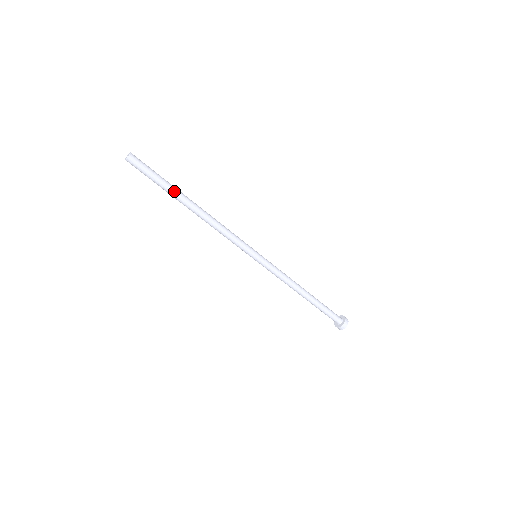
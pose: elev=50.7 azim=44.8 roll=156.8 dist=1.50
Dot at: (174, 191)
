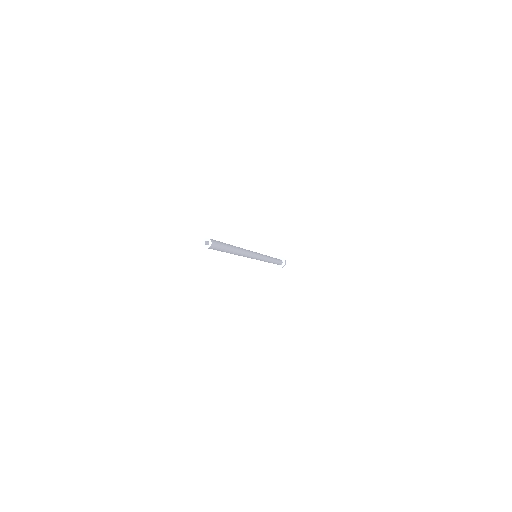
Dot at: (230, 249)
